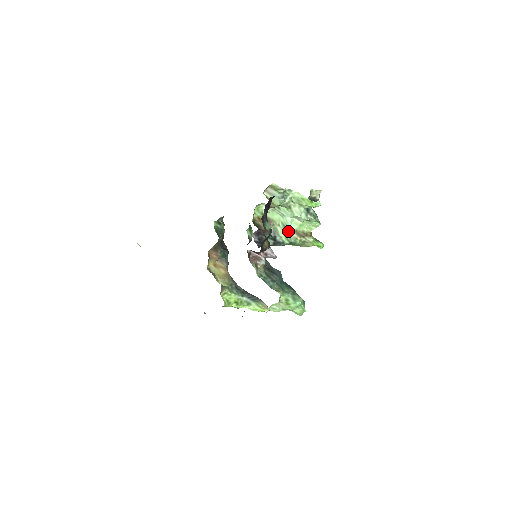
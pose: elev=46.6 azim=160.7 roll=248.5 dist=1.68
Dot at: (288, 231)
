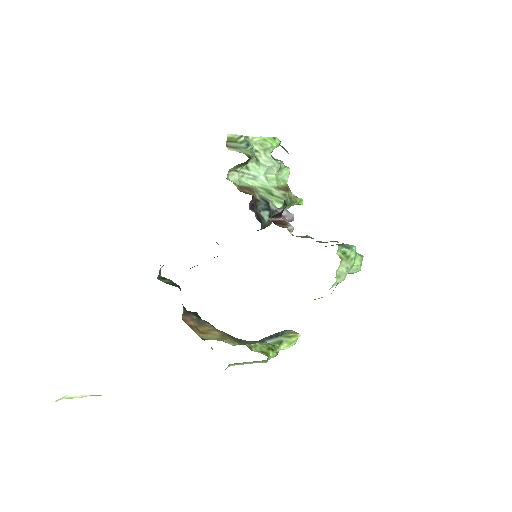
Dot at: (272, 192)
